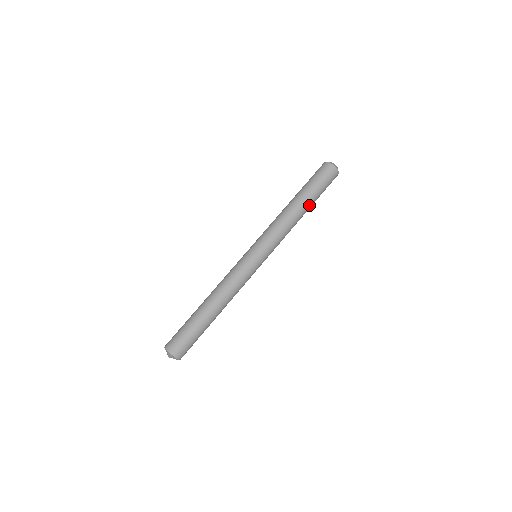
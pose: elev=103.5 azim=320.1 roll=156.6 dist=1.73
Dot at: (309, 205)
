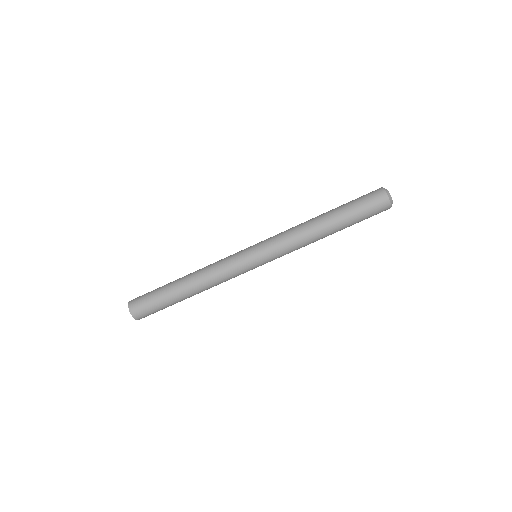
Dot at: occluded
